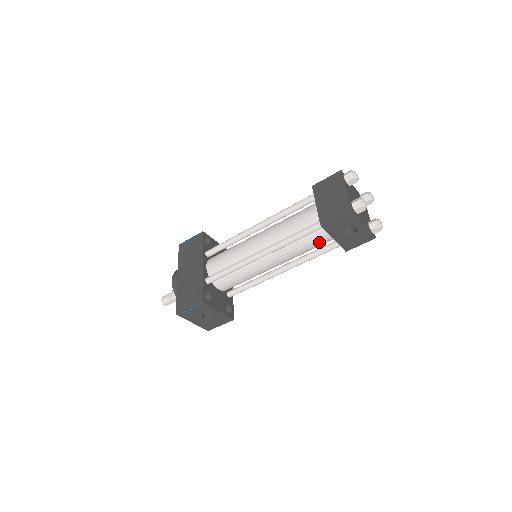
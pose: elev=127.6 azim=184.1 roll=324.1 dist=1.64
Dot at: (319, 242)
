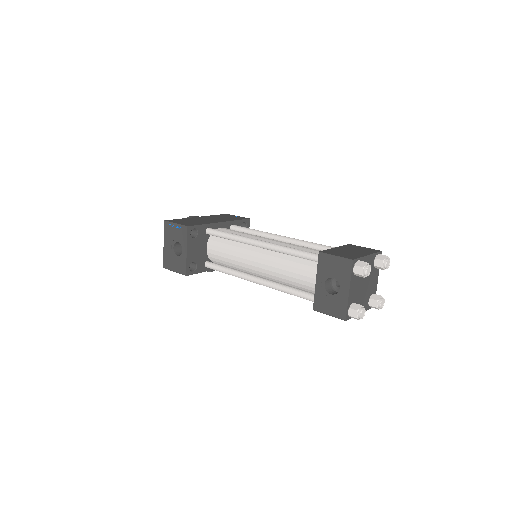
Dot at: (304, 278)
